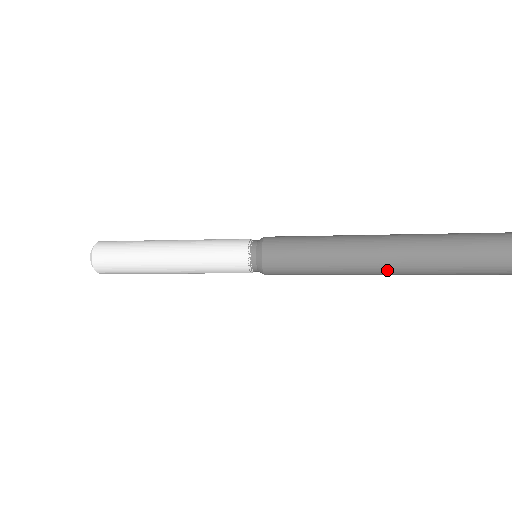
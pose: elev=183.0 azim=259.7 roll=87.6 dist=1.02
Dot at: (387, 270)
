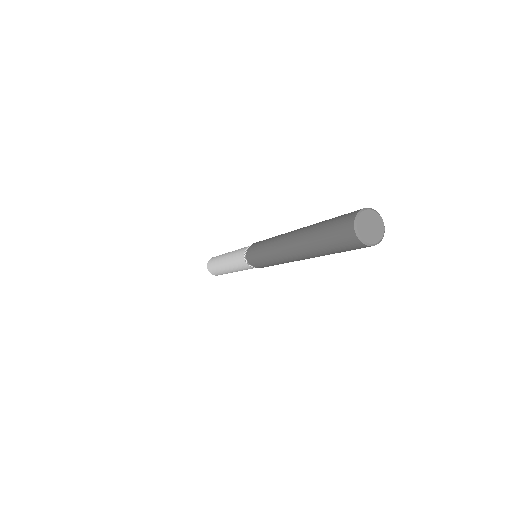
Dot at: (304, 259)
